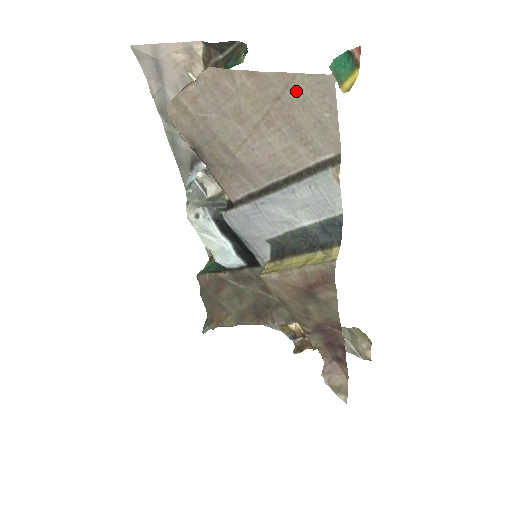
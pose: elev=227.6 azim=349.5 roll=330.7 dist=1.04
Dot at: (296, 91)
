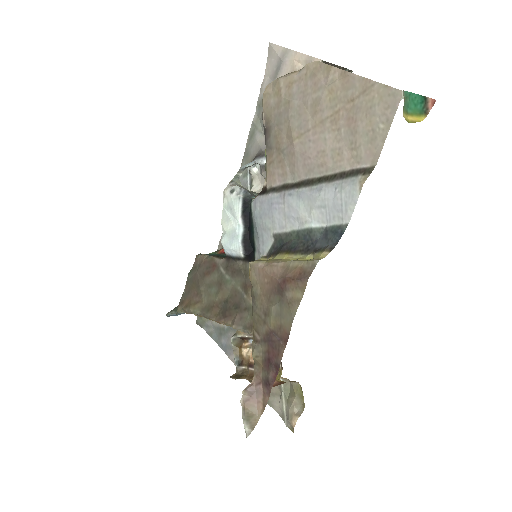
Dot at: (369, 97)
